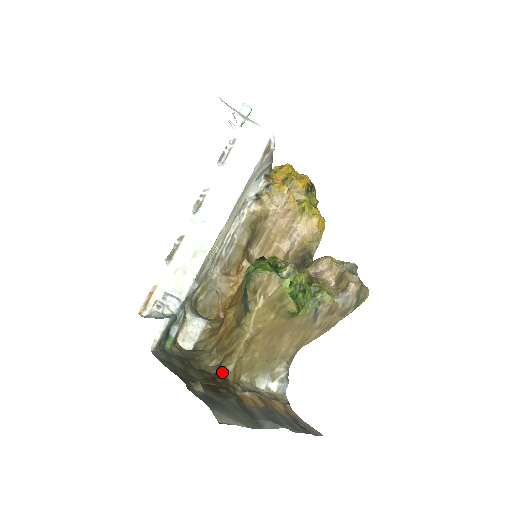
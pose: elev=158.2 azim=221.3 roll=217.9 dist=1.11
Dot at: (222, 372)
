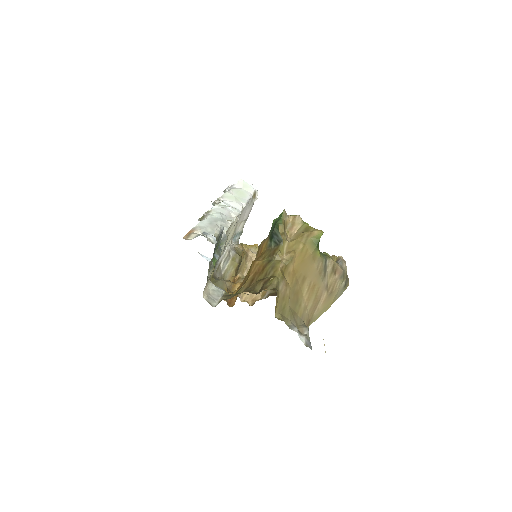
Dot at: (267, 289)
